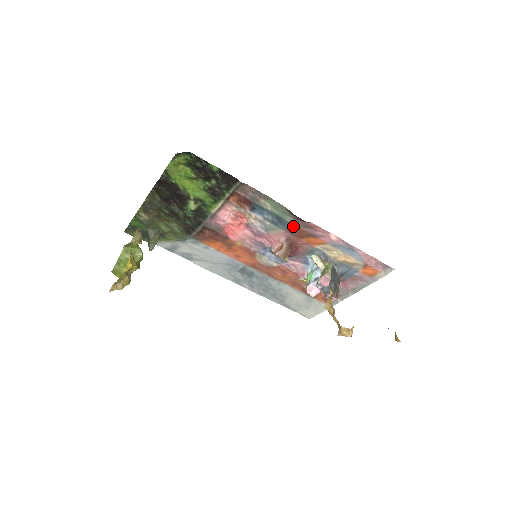
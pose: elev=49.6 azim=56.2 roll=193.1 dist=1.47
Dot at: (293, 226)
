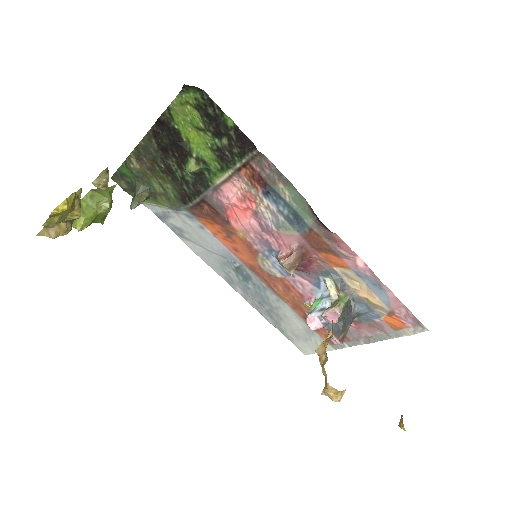
Dot at: (312, 232)
